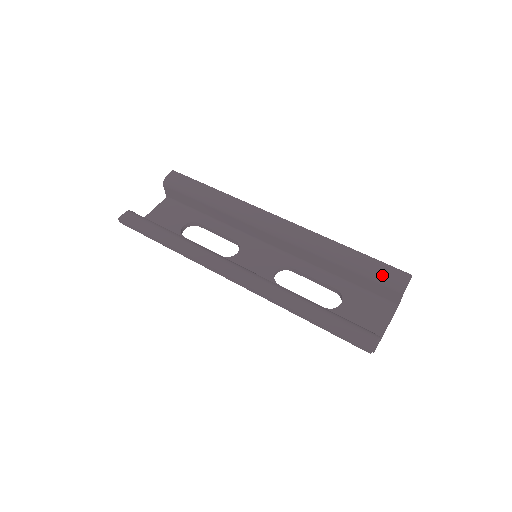
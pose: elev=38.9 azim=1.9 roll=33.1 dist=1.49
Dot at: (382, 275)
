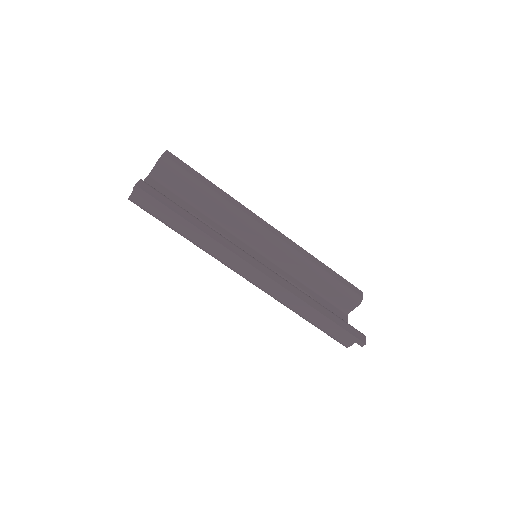
Dot at: (348, 289)
